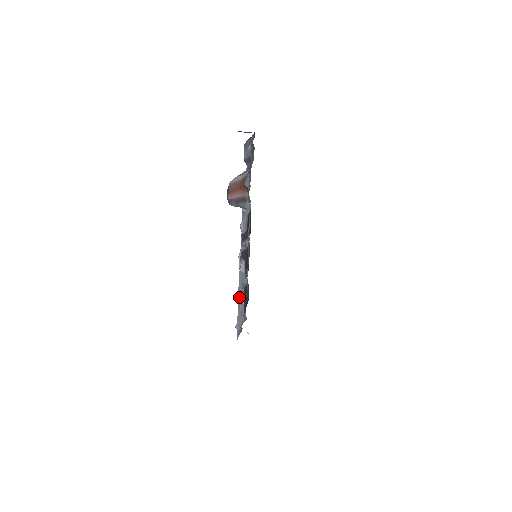
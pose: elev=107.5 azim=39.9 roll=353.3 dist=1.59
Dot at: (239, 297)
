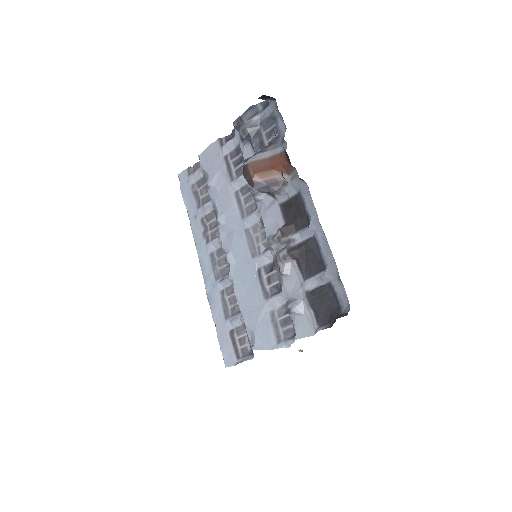
Dot at: (294, 307)
